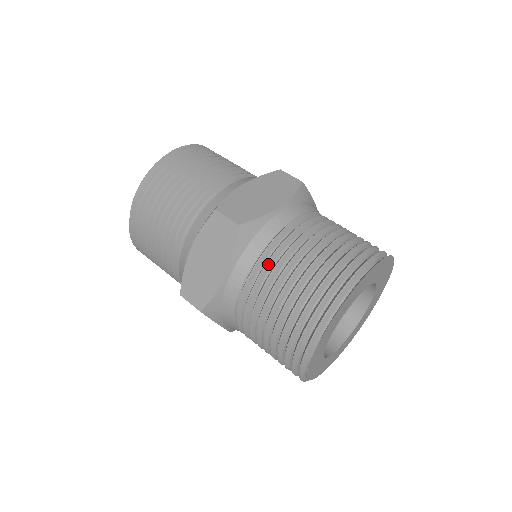
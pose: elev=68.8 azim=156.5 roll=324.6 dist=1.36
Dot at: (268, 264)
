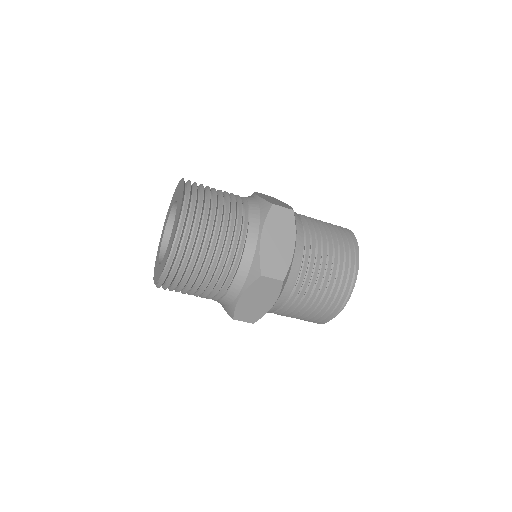
Dot at: (300, 289)
